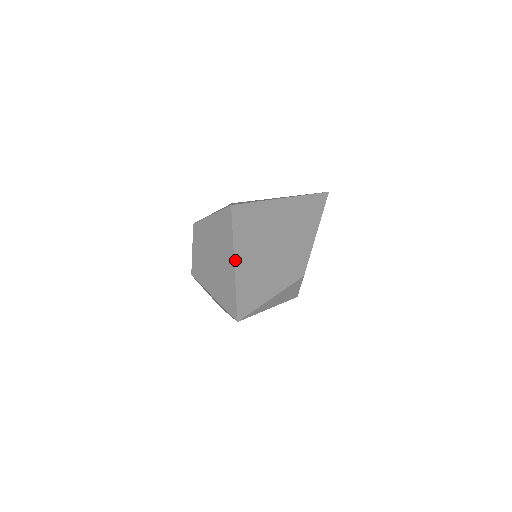
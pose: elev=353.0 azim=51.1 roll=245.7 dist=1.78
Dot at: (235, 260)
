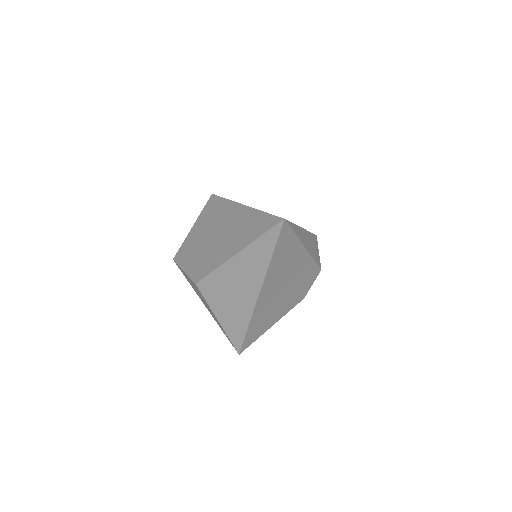
Dot at: (244, 205)
